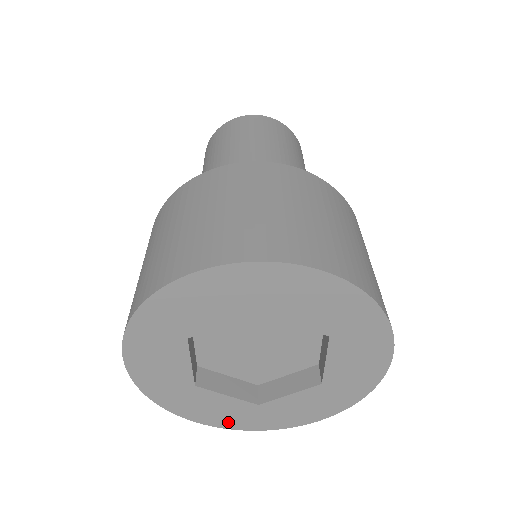
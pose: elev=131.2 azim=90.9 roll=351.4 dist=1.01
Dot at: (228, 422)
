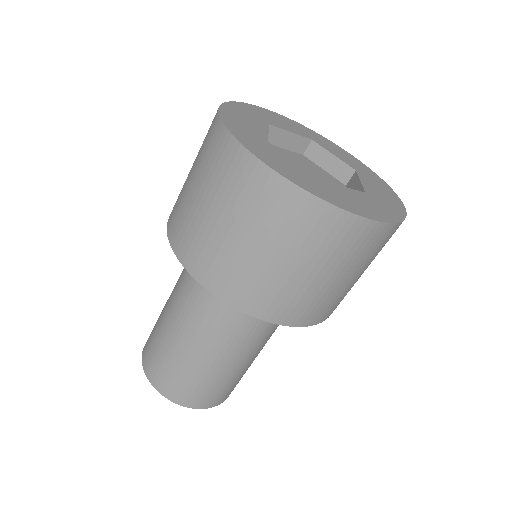
Dot at: (382, 215)
